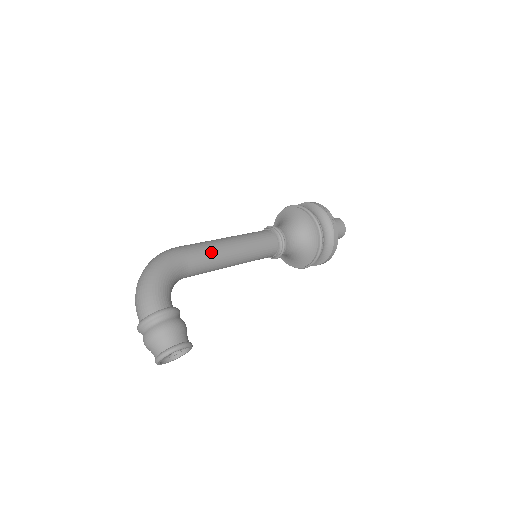
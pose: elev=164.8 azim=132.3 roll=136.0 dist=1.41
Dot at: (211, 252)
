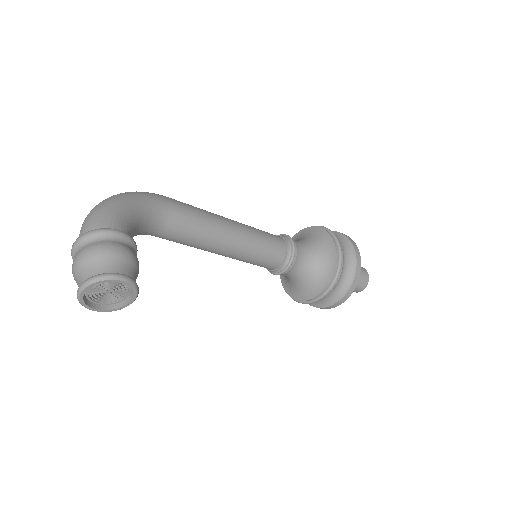
Dot at: (202, 216)
